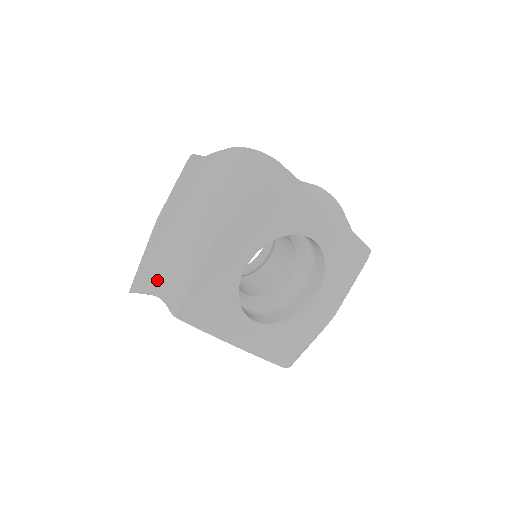
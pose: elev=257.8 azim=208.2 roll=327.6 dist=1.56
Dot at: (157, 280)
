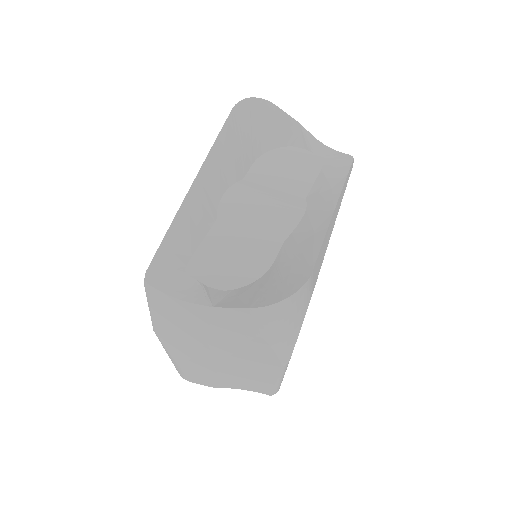
Dot at: (229, 383)
